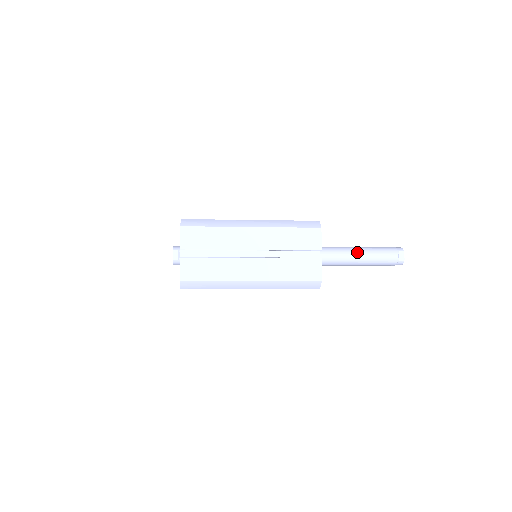
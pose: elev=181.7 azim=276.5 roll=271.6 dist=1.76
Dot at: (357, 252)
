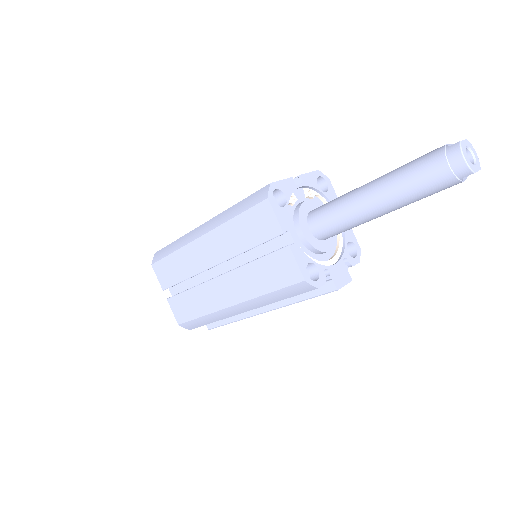
Dot at: occluded
